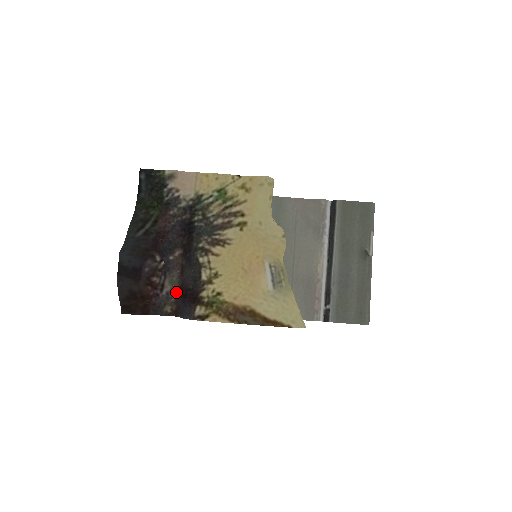
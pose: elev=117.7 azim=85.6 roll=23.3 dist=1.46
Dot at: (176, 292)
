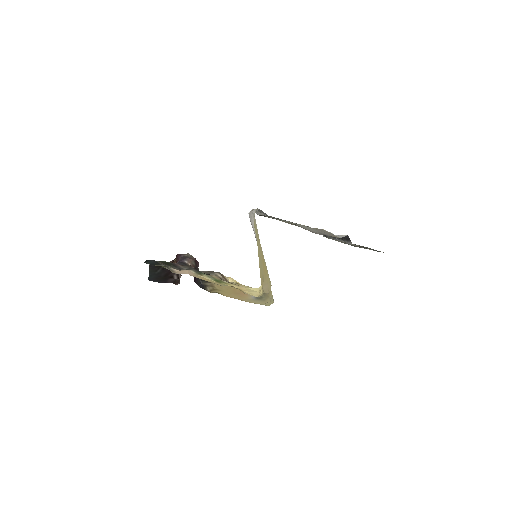
Dot at: occluded
